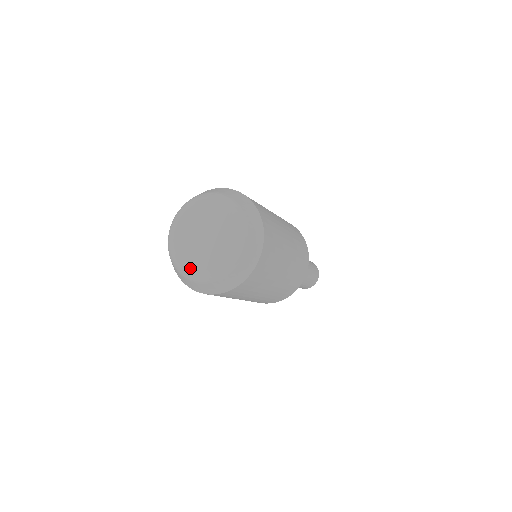
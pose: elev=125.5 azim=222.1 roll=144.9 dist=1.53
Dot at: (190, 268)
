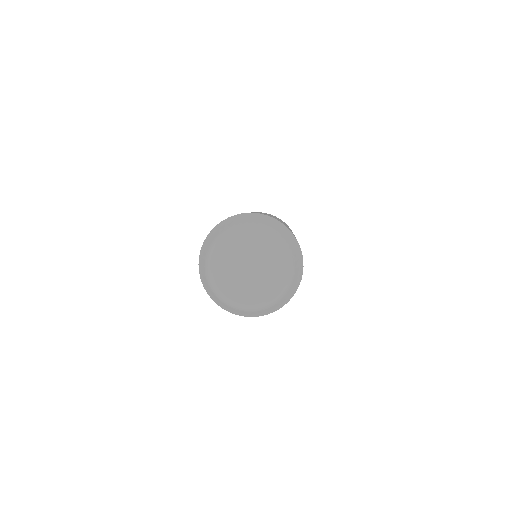
Dot at: (259, 300)
